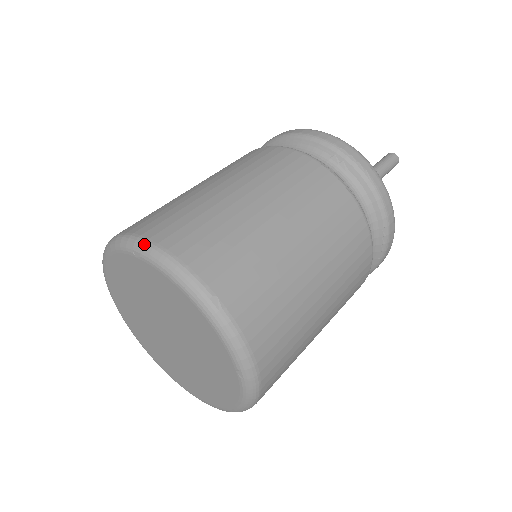
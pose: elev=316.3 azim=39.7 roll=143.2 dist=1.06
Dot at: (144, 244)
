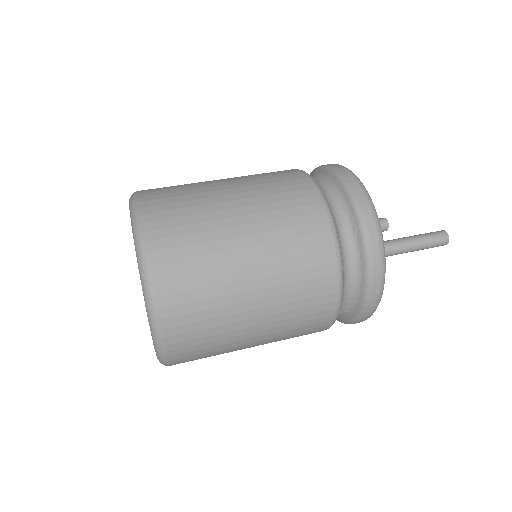
Dot at: (137, 216)
